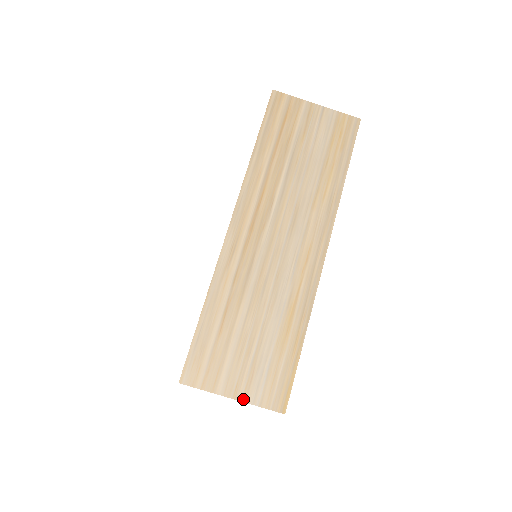
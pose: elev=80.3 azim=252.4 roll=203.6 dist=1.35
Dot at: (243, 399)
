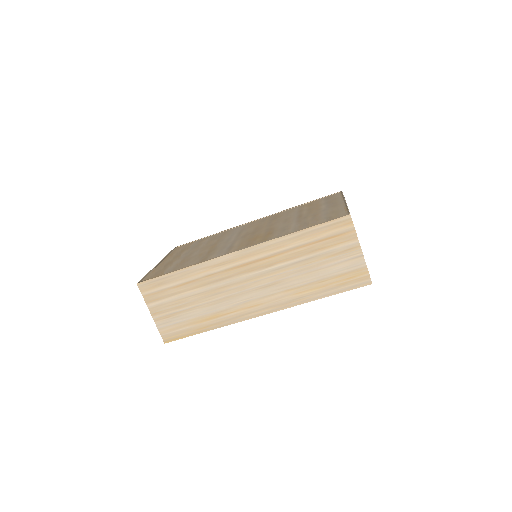
Dot at: (155, 319)
